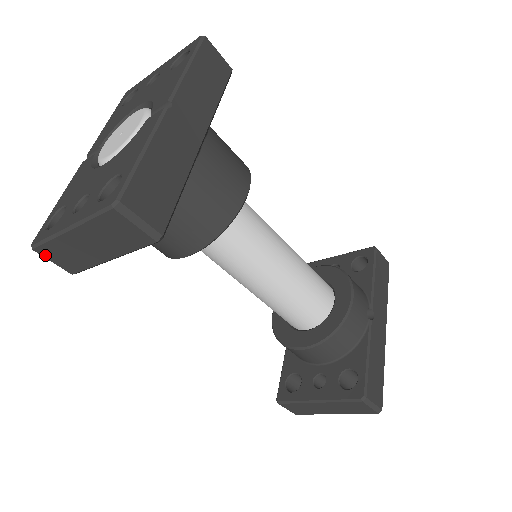
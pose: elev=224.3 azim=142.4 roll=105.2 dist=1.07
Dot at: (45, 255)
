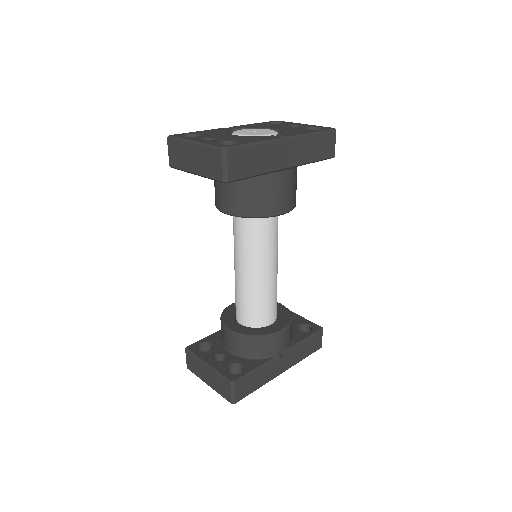
Dot at: (169, 145)
